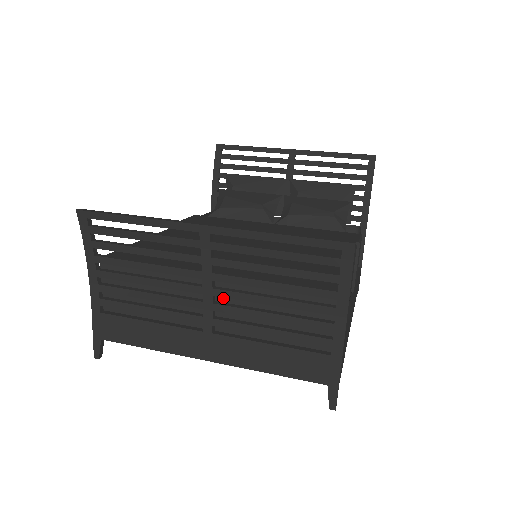
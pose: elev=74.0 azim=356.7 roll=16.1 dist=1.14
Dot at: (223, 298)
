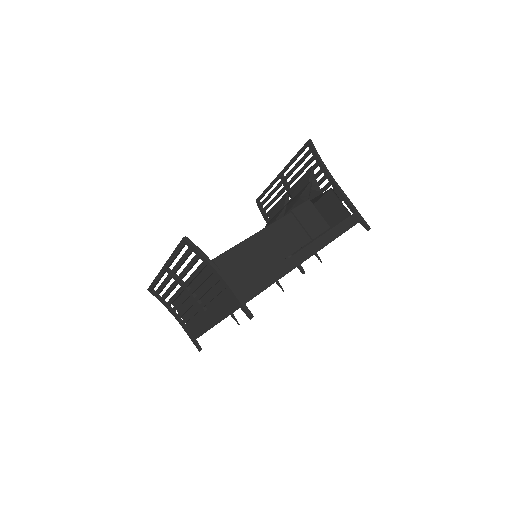
Dot at: (199, 292)
